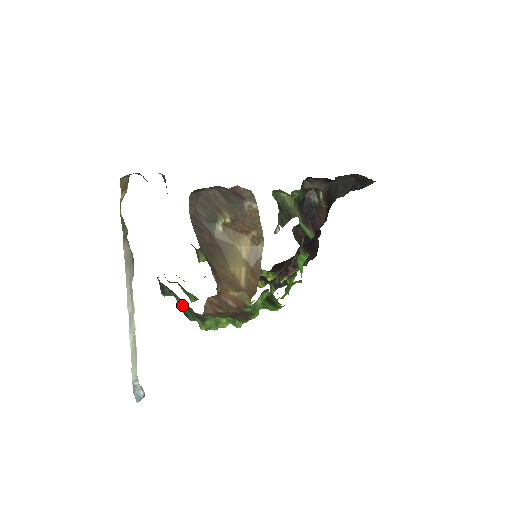
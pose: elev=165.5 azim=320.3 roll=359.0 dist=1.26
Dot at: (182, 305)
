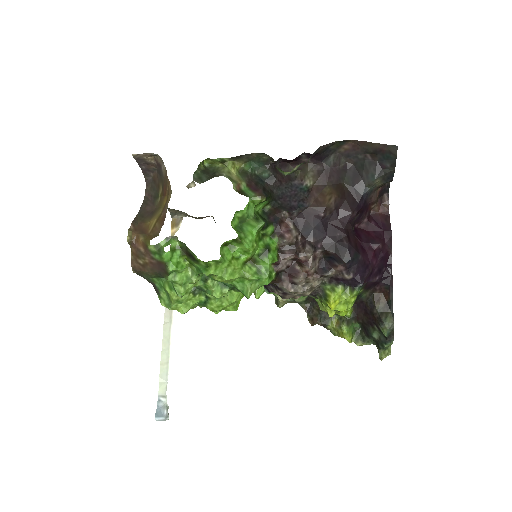
Dot at: occluded
